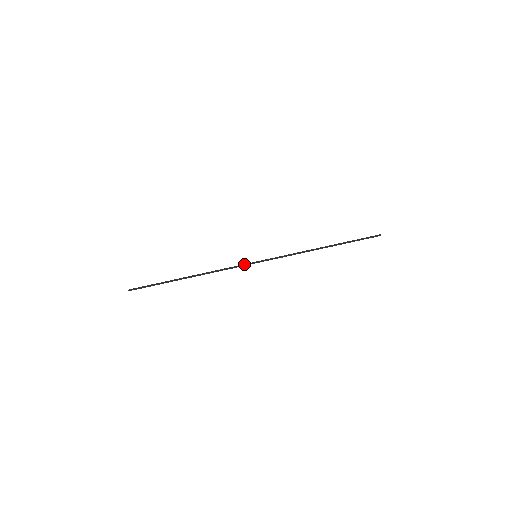
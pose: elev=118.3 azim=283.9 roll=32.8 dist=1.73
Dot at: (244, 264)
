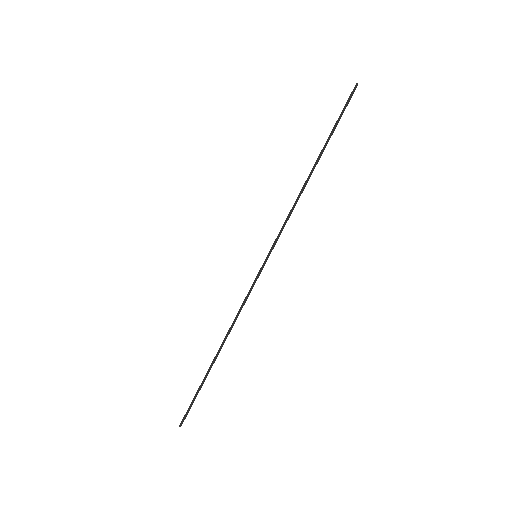
Dot at: (254, 281)
